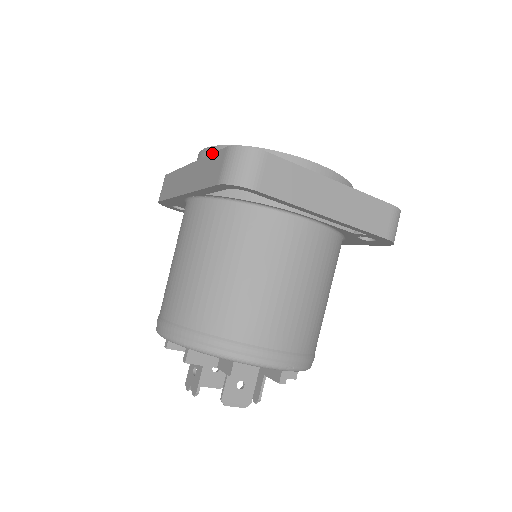
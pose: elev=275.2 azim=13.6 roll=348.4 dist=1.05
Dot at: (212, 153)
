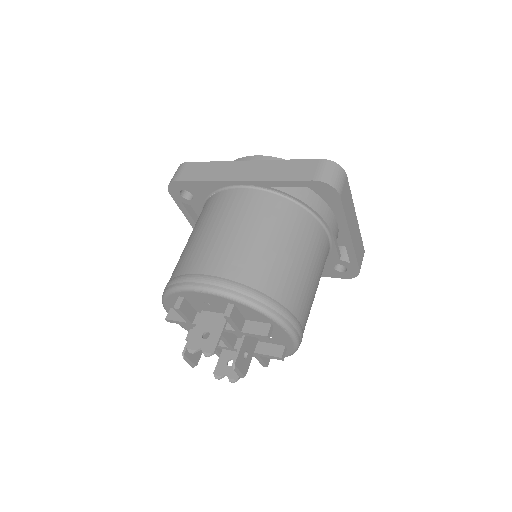
Dot at: (294, 159)
